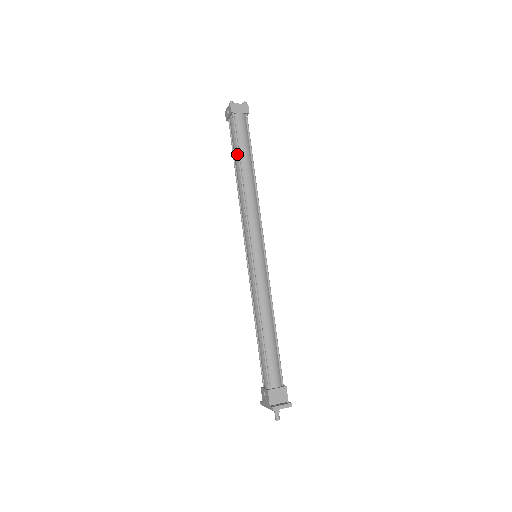
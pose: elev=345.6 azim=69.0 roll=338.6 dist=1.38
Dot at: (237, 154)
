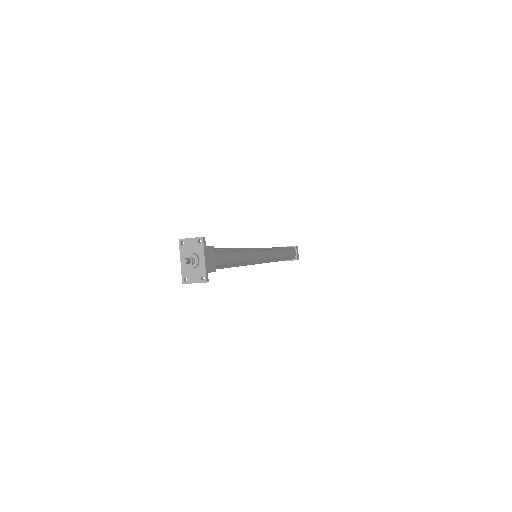
Dot at: occluded
